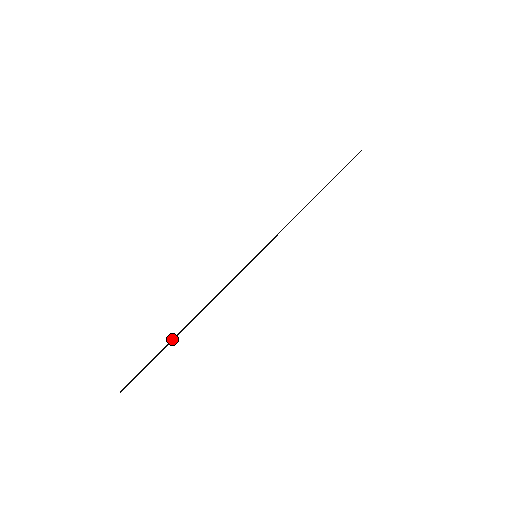
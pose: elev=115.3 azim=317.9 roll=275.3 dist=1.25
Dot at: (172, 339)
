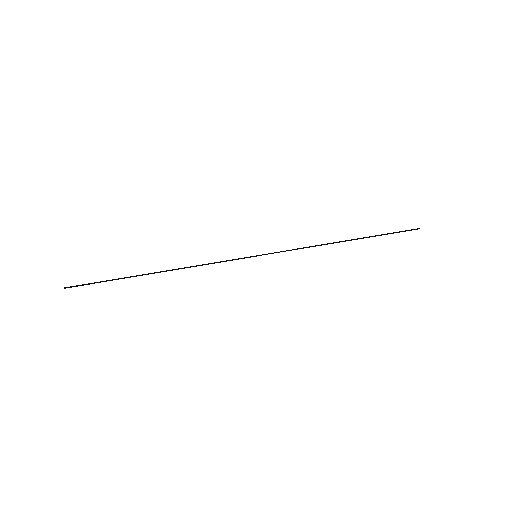
Dot at: occluded
